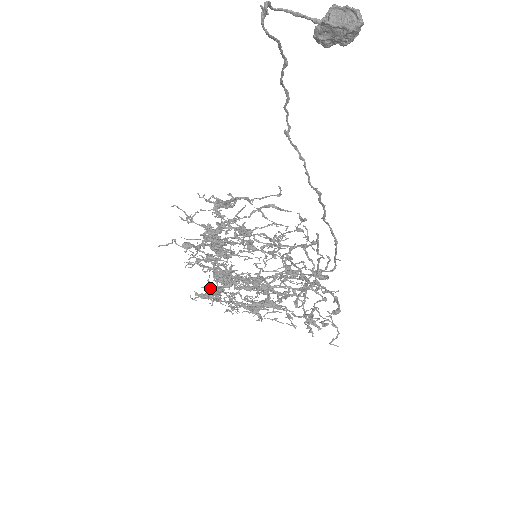
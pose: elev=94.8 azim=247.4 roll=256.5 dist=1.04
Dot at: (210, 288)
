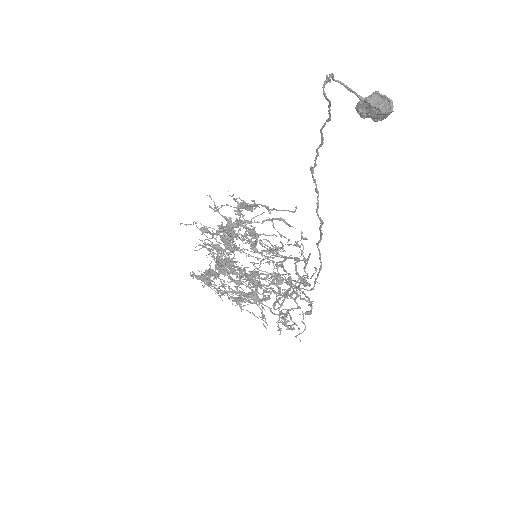
Dot at: (210, 271)
